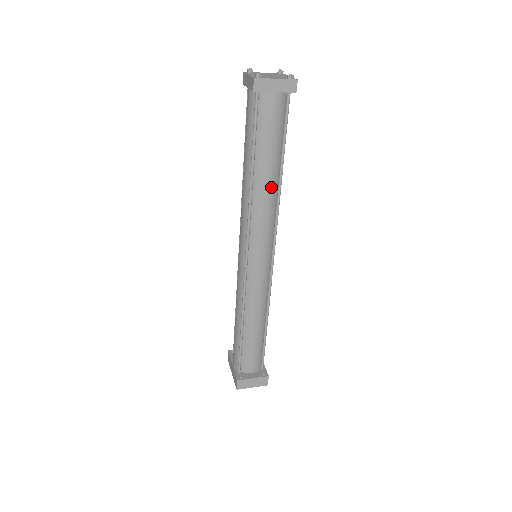
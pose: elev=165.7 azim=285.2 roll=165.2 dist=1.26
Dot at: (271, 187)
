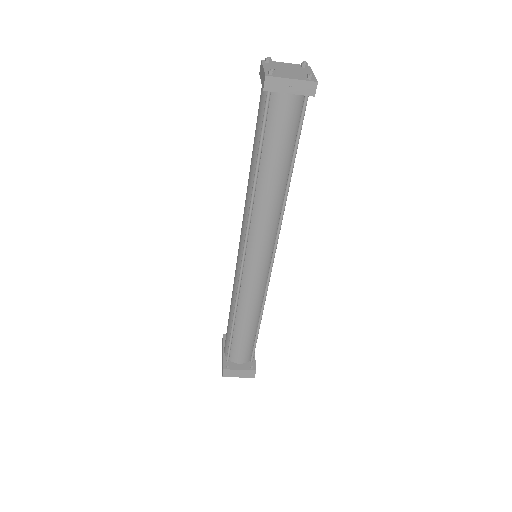
Dot at: (276, 194)
